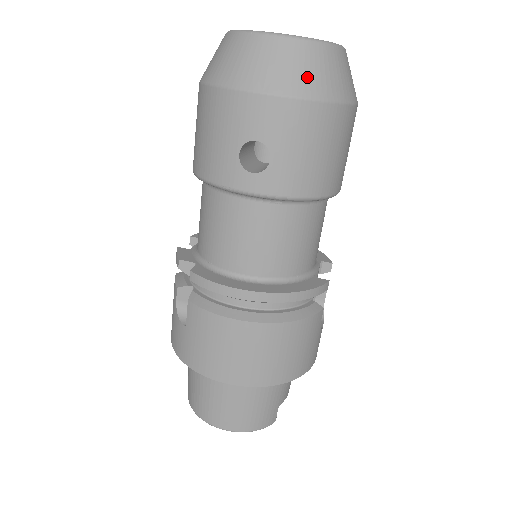
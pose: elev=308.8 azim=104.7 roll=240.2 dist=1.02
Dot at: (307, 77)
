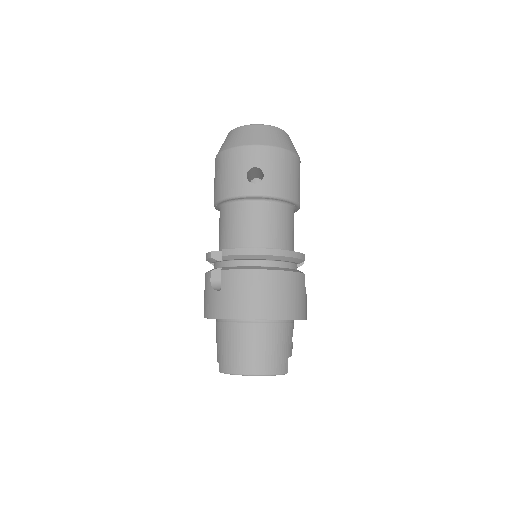
Dot at: (275, 139)
